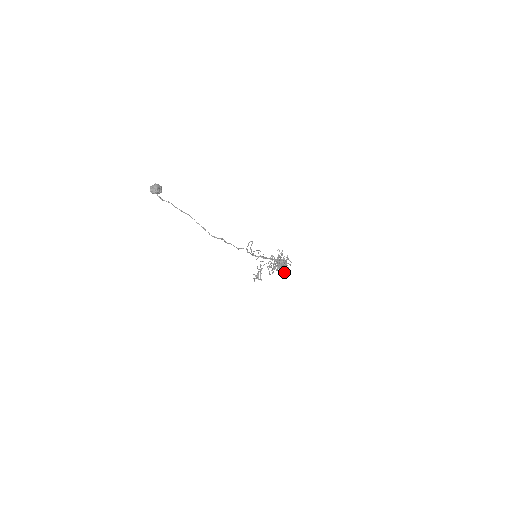
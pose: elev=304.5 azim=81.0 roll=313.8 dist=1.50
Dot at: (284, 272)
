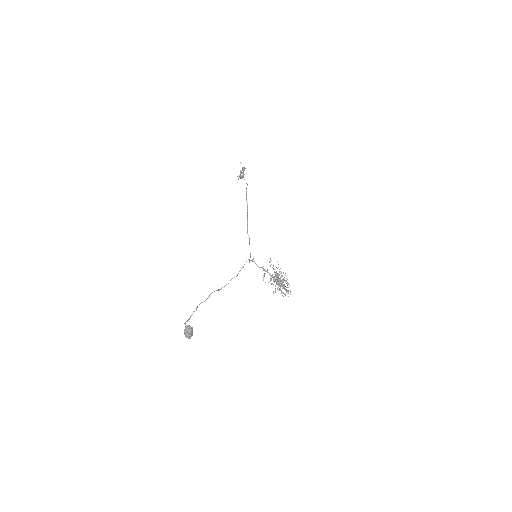
Dot at: (285, 295)
